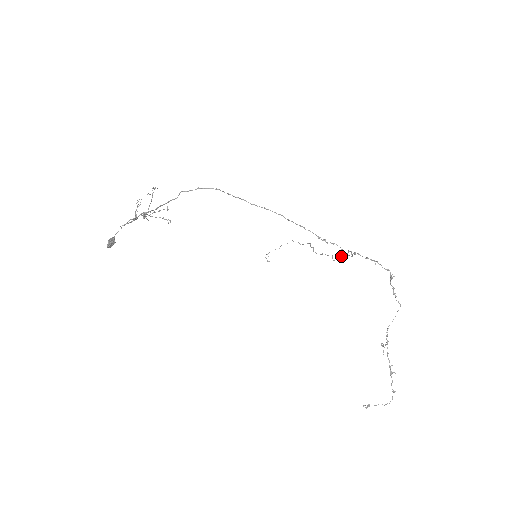
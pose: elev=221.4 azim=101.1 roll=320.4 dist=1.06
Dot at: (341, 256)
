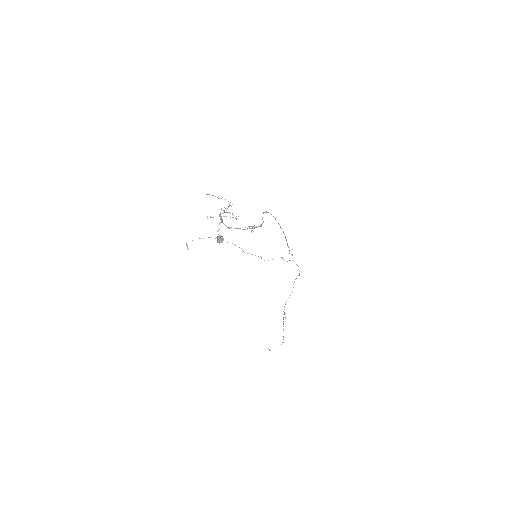
Dot at: (272, 259)
